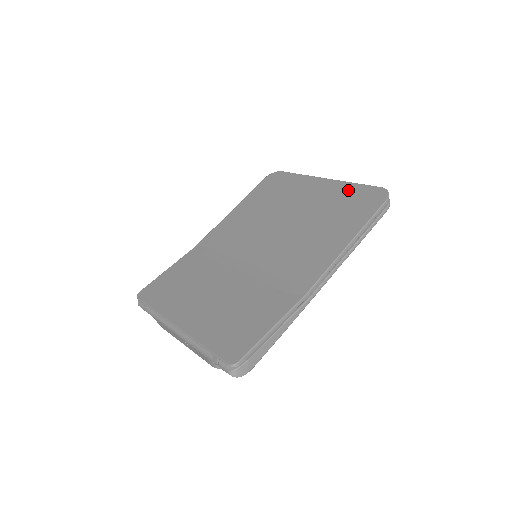
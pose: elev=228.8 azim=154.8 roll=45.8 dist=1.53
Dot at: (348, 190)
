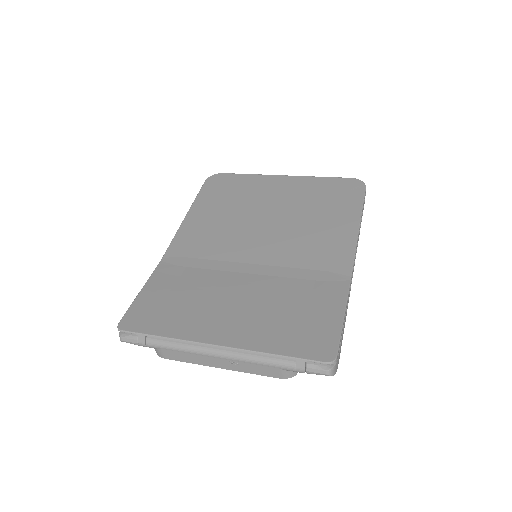
Dot at: (319, 183)
